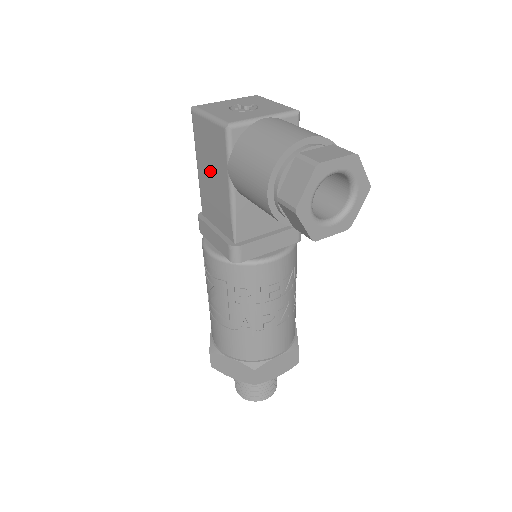
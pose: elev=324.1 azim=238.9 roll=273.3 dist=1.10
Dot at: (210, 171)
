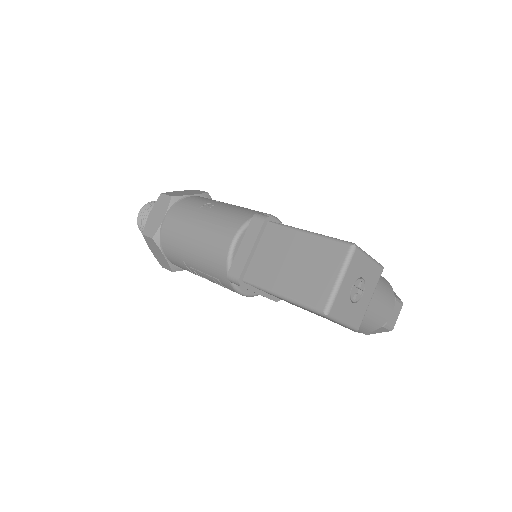
Dot at: occluded
